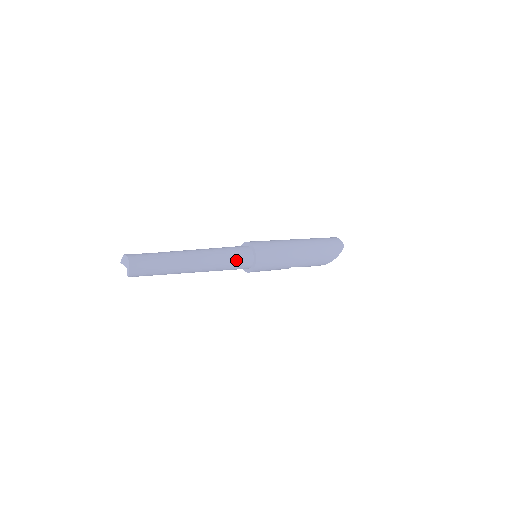
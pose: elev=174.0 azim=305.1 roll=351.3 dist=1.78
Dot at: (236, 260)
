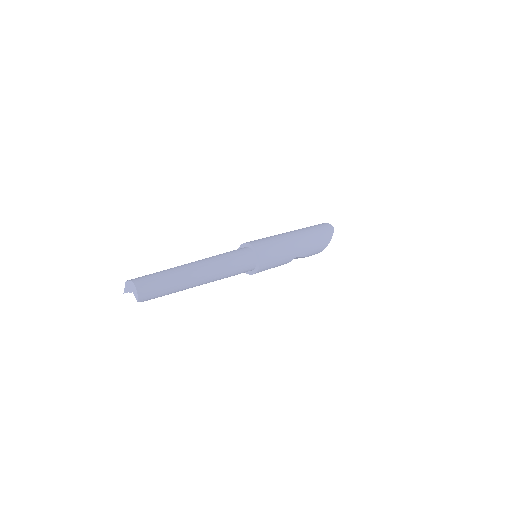
Dot at: (239, 261)
